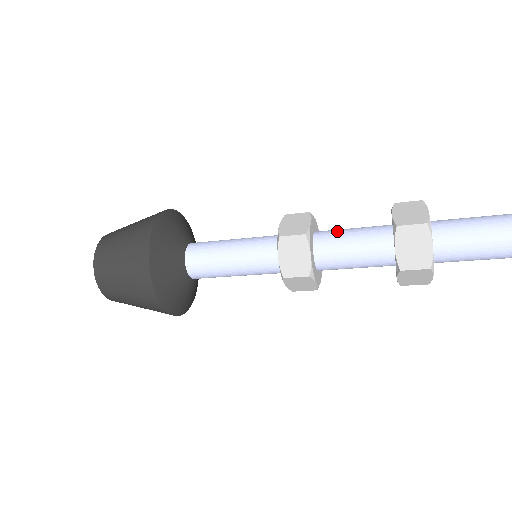
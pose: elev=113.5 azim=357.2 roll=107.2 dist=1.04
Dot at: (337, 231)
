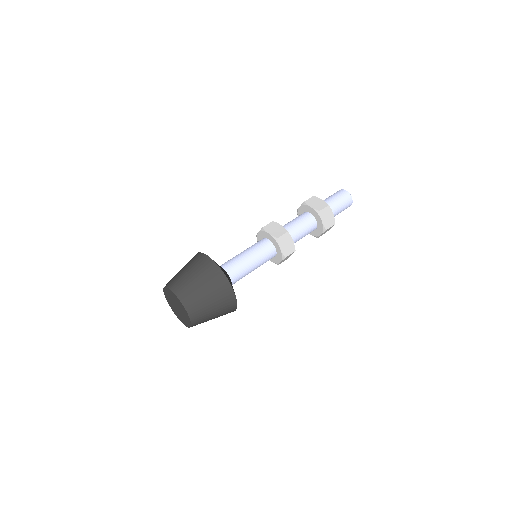
Dot at: (290, 225)
